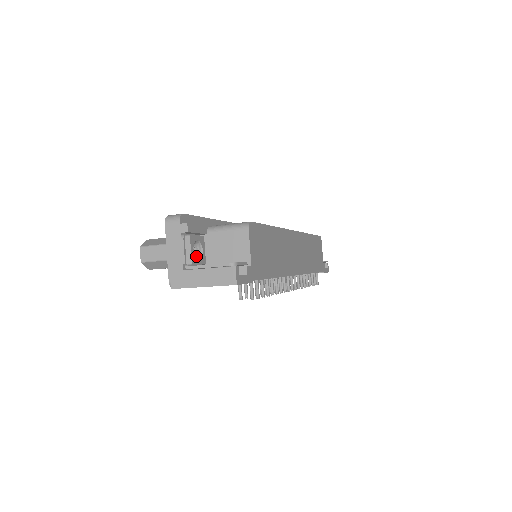
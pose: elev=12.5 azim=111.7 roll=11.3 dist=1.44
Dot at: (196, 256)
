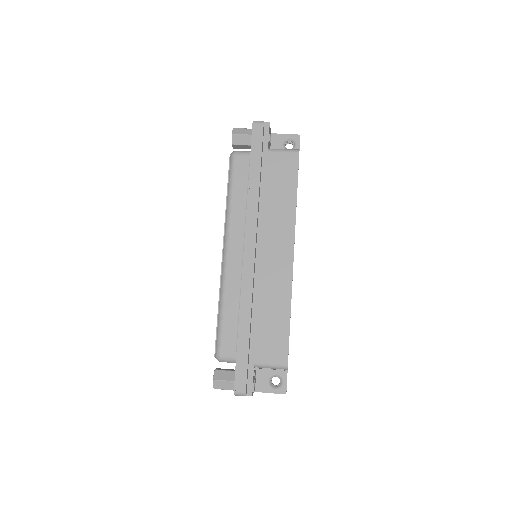
Dot at: occluded
